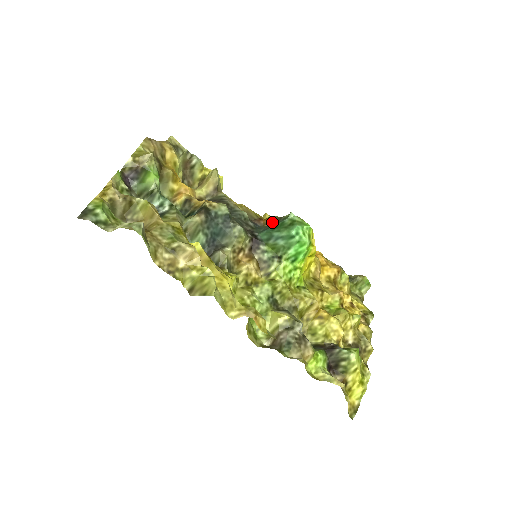
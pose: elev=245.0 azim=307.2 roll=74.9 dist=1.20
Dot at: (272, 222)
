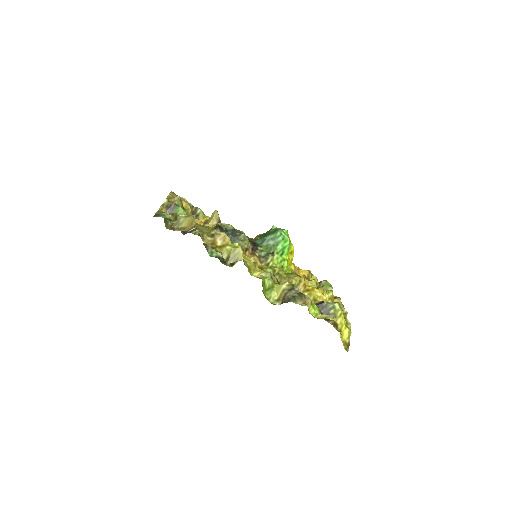
Dot at: (261, 236)
